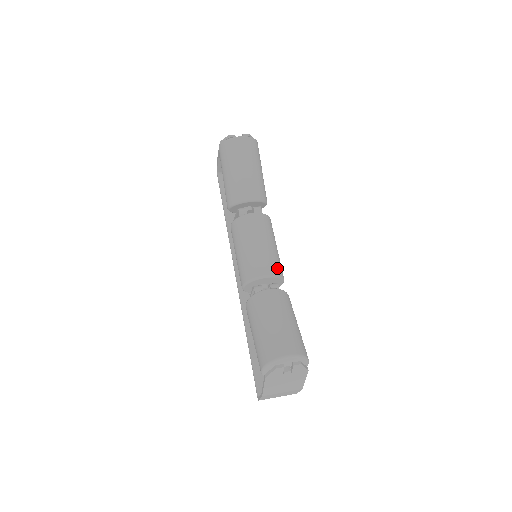
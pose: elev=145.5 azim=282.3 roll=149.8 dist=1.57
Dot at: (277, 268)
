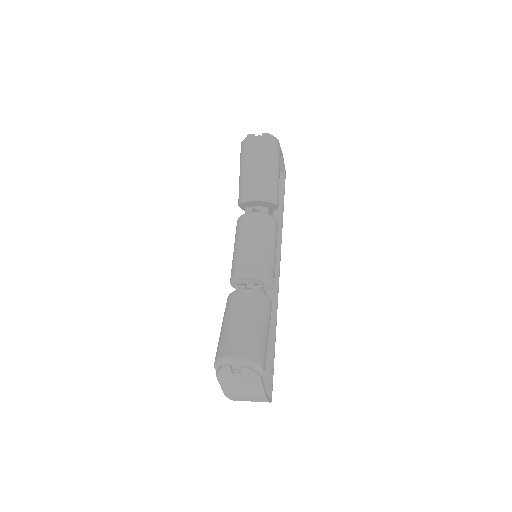
Dot at: (263, 269)
